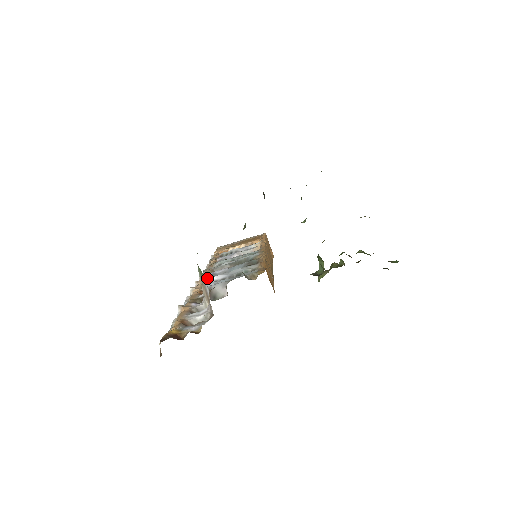
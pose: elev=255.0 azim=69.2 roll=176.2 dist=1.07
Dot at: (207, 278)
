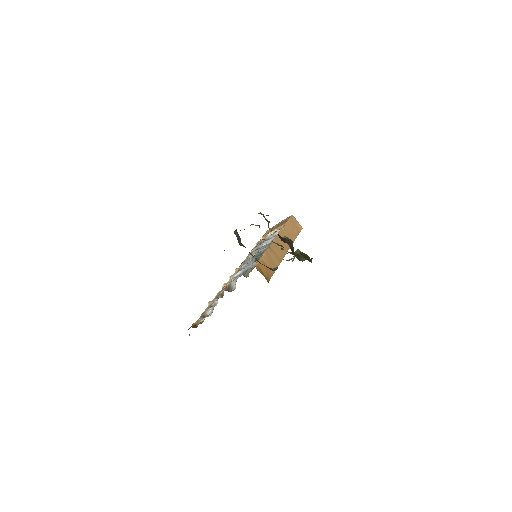
Dot at: (236, 272)
